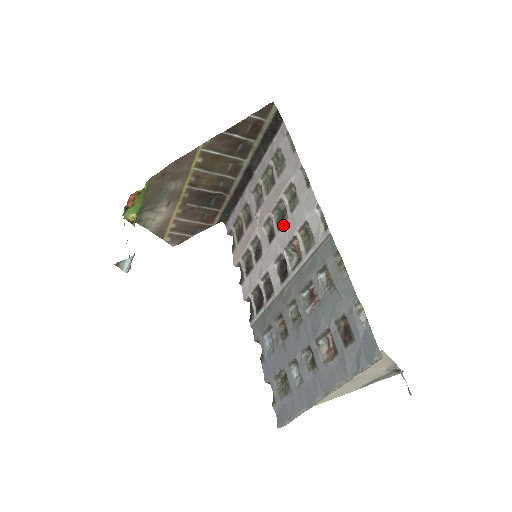
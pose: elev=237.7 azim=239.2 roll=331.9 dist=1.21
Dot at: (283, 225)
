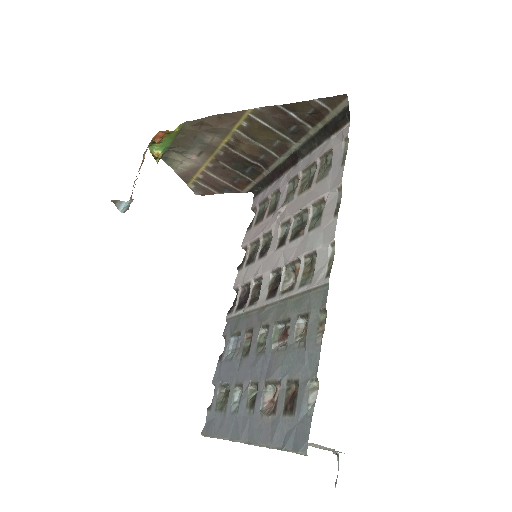
Dot at: (296, 239)
